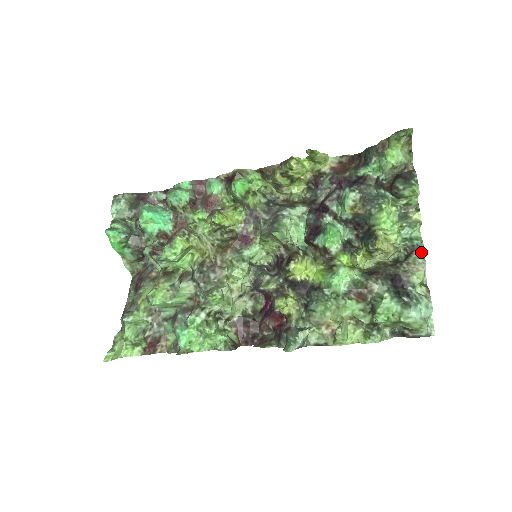
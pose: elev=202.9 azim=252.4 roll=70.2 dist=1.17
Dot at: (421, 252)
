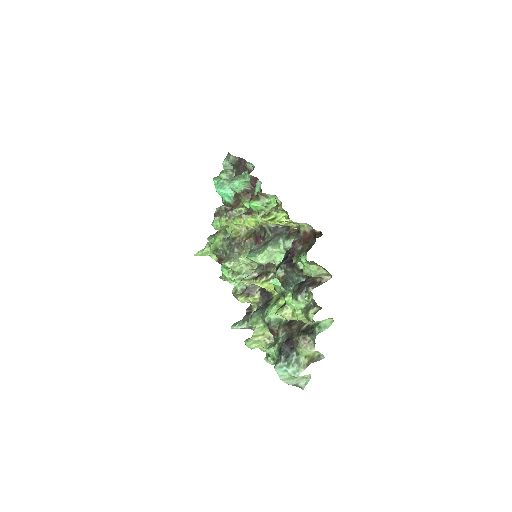
Dot at: (314, 338)
